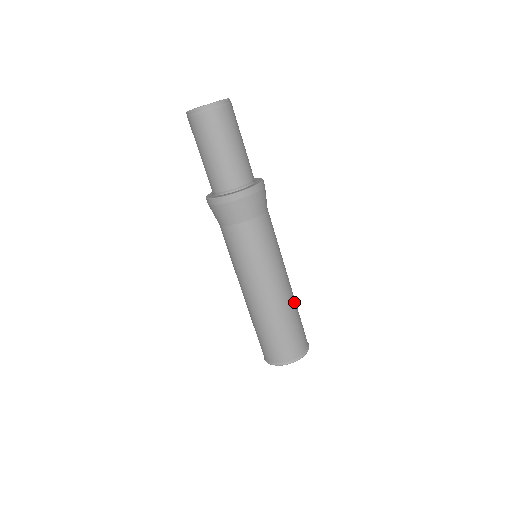
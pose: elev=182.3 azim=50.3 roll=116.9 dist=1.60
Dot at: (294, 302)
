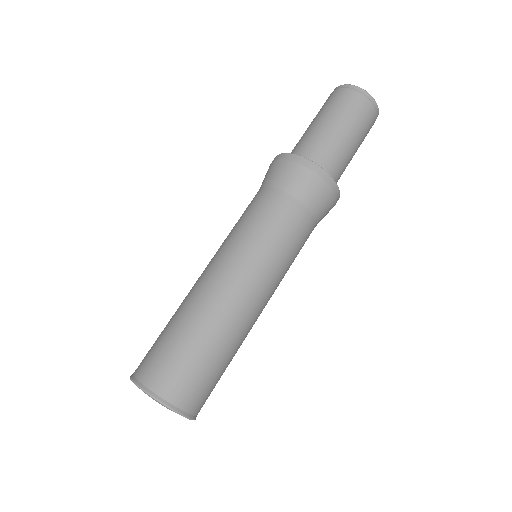
Dot at: (226, 330)
